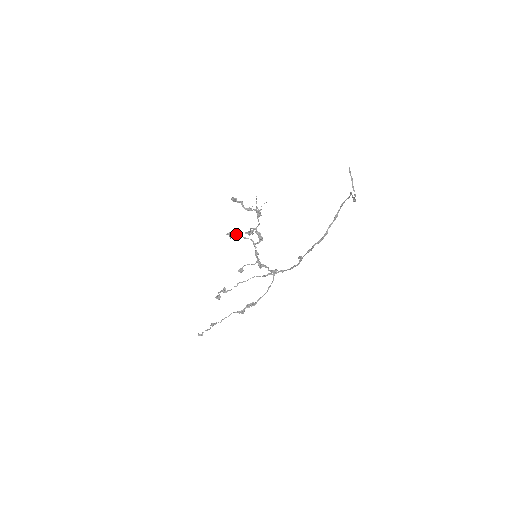
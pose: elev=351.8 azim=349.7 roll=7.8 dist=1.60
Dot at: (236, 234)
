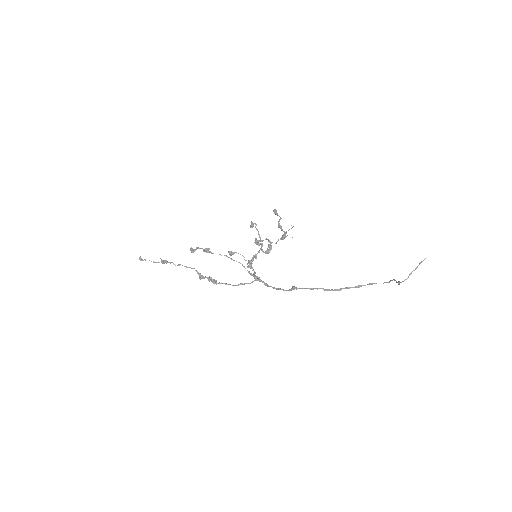
Dot at: occluded
